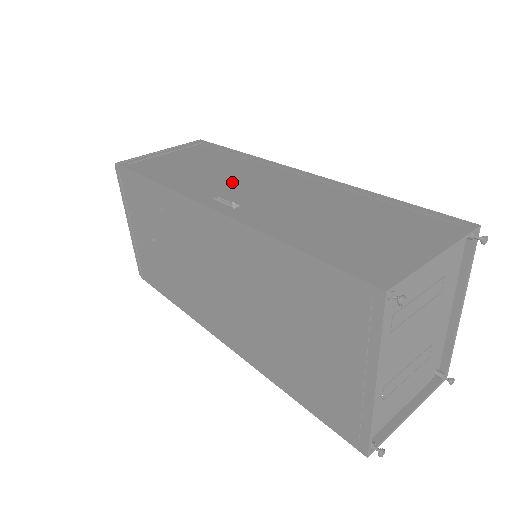
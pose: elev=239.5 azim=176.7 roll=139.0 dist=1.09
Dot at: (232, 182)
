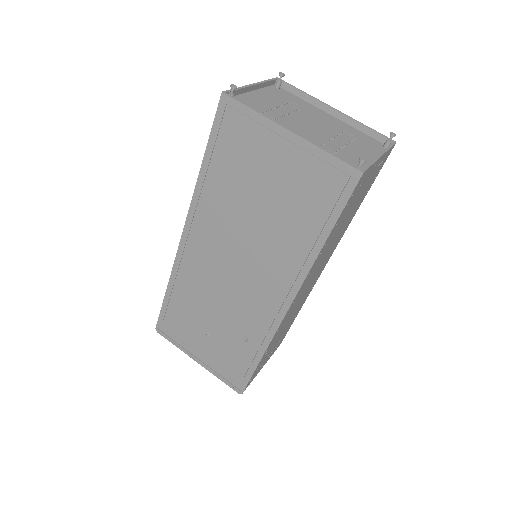
Dot at: occluded
